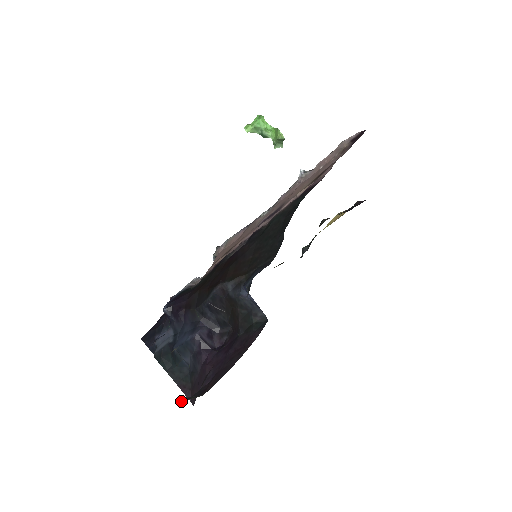
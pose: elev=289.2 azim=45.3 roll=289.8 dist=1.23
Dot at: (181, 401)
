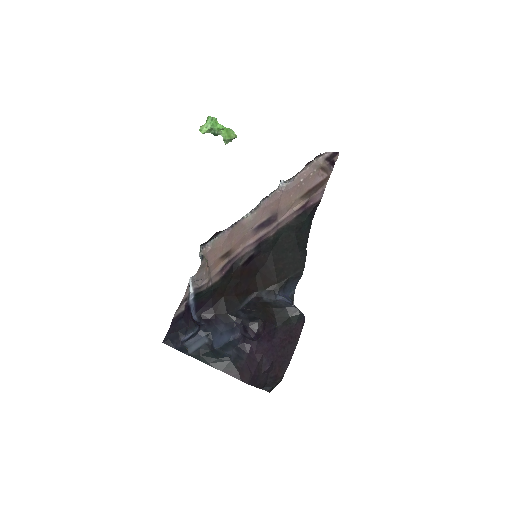
Dot at: (266, 390)
